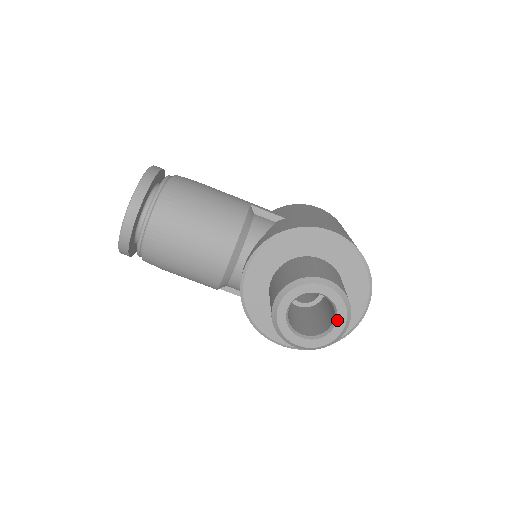
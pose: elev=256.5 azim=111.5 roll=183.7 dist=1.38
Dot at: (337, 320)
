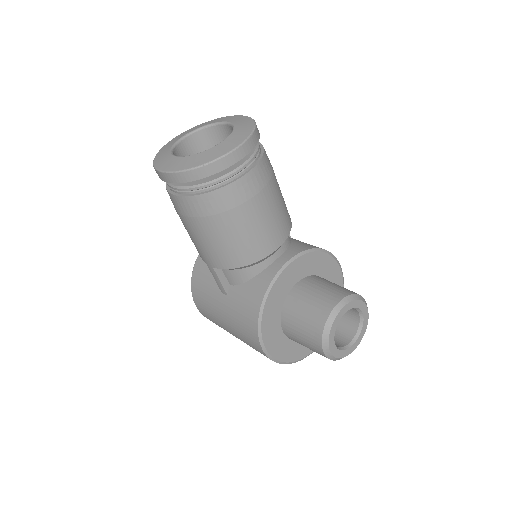
Dot at: (357, 340)
